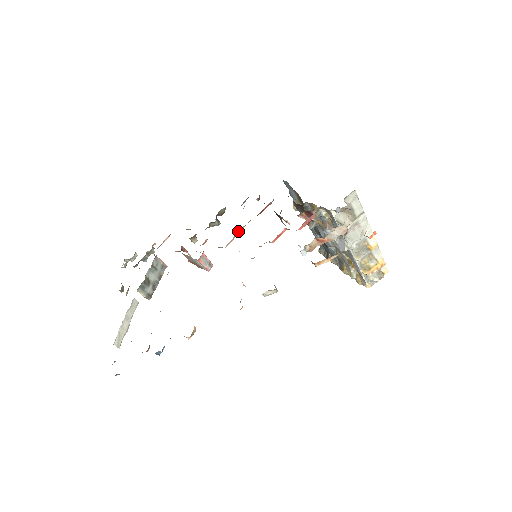
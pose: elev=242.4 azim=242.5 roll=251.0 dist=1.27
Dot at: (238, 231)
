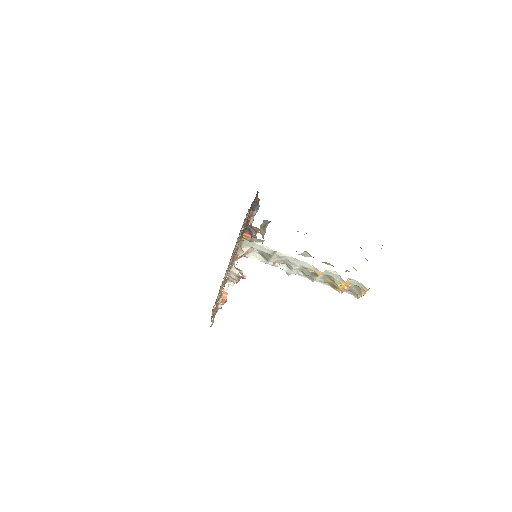
Dot at: occluded
